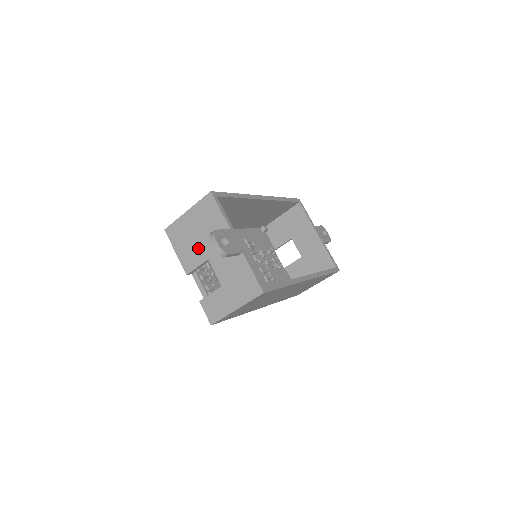
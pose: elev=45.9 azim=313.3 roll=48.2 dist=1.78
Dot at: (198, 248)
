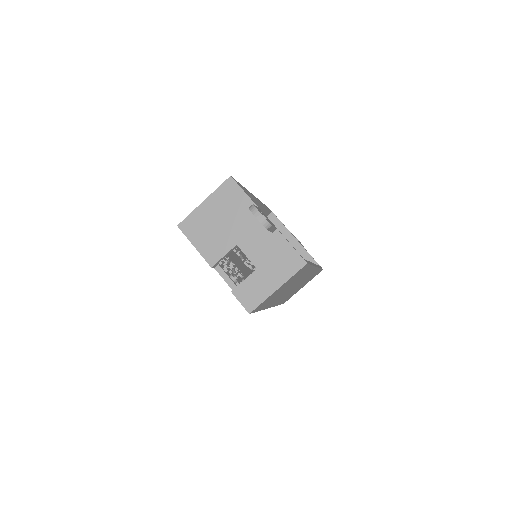
Dot at: (222, 236)
